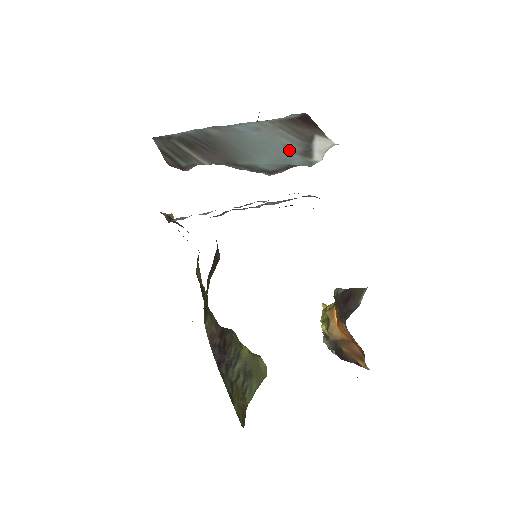
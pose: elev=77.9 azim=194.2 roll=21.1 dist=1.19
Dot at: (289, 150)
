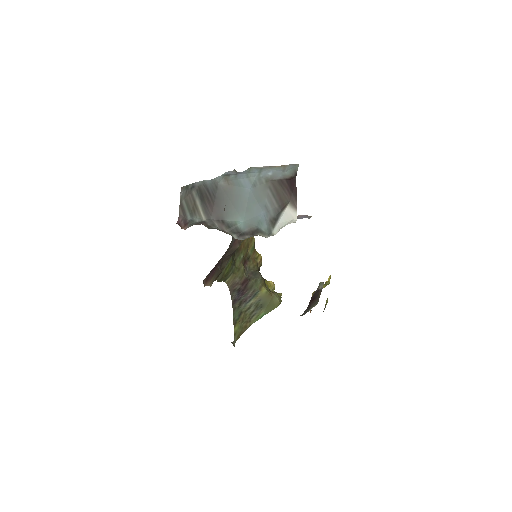
Dot at: (266, 212)
